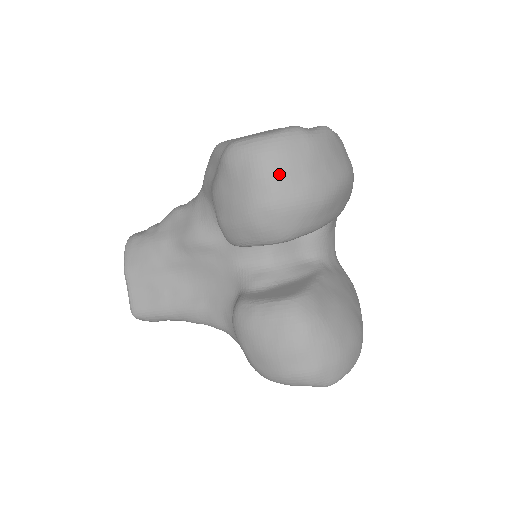
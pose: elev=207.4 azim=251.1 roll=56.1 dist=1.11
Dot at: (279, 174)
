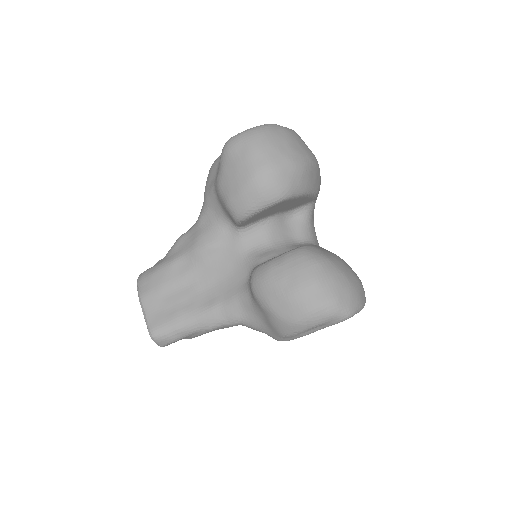
Dot at: (269, 145)
